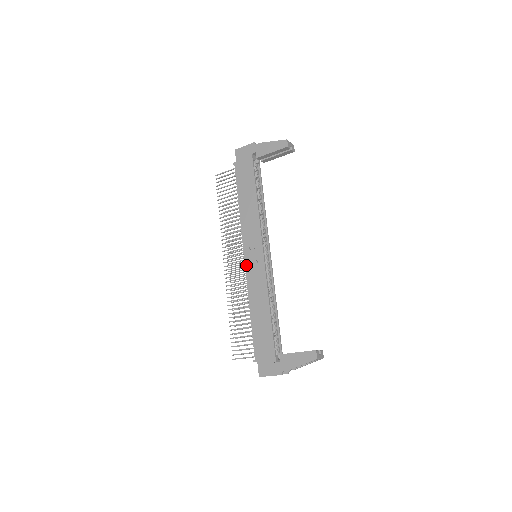
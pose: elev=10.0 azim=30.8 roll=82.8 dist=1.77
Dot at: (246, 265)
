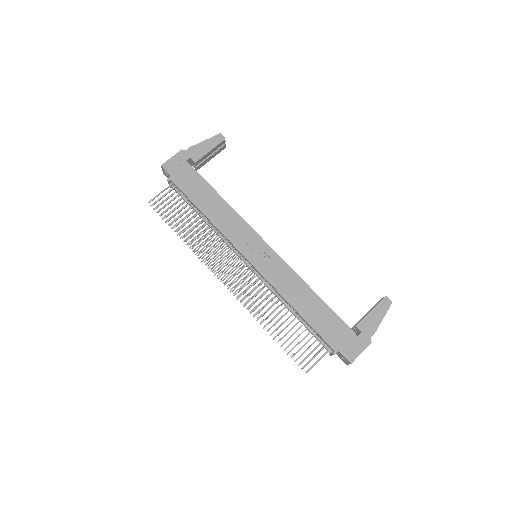
Dot at: (256, 267)
